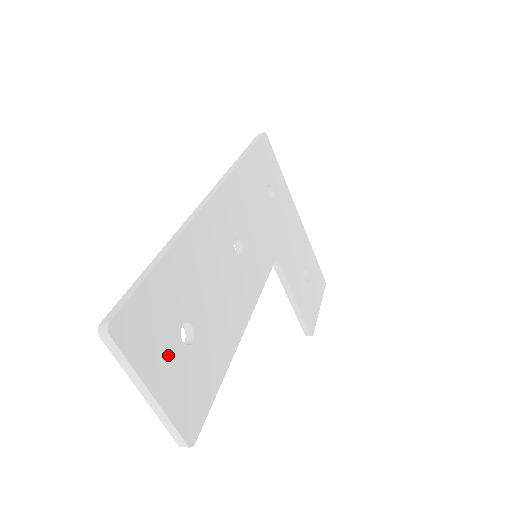
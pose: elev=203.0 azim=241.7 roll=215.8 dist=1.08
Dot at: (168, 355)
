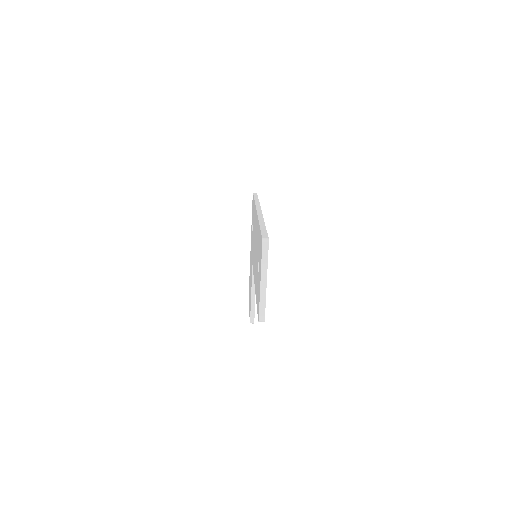
Dot at: occluded
